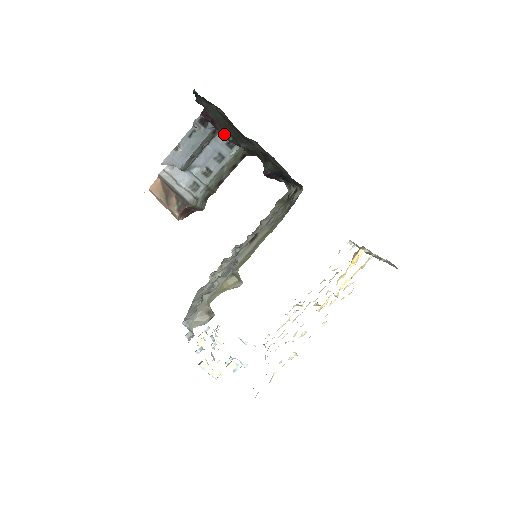
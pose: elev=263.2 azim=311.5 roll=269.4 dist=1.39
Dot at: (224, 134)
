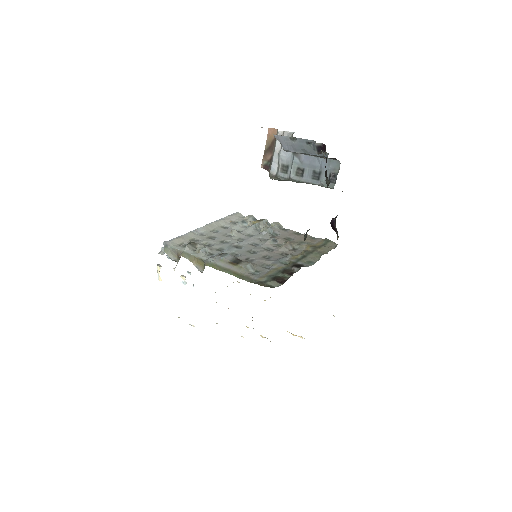
Dot at: occluded
